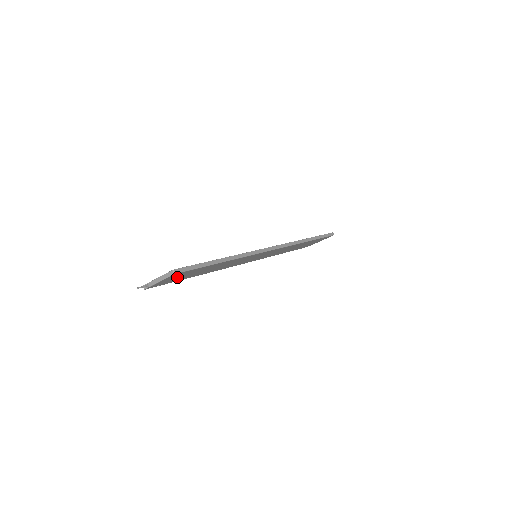
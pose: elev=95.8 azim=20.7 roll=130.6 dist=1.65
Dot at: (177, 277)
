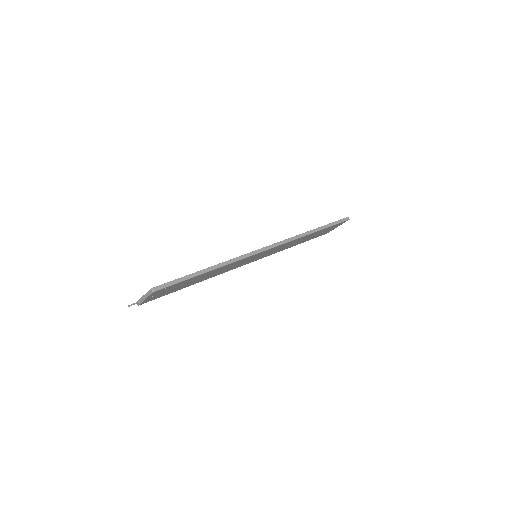
Dot at: (165, 291)
